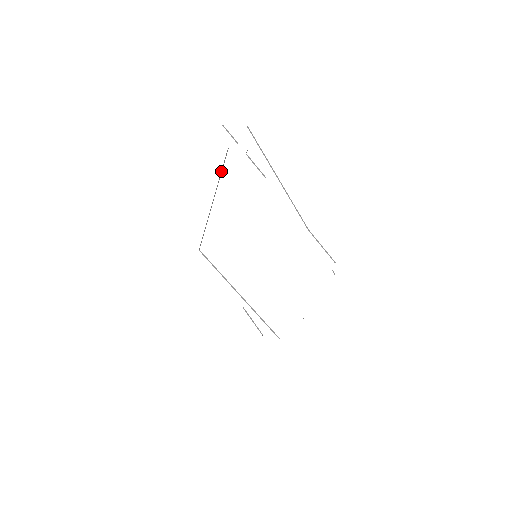
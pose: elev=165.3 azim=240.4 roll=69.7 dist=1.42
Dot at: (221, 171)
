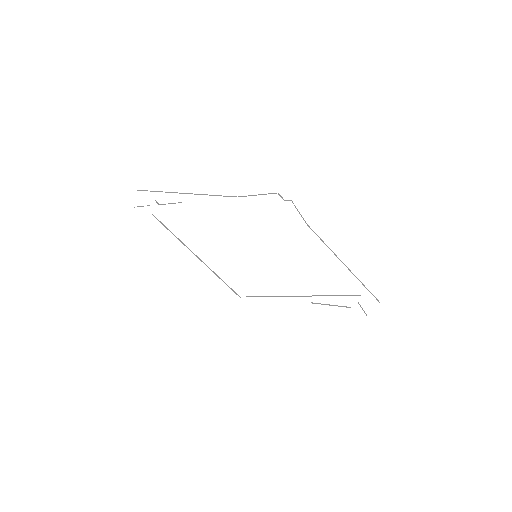
Dot at: occluded
